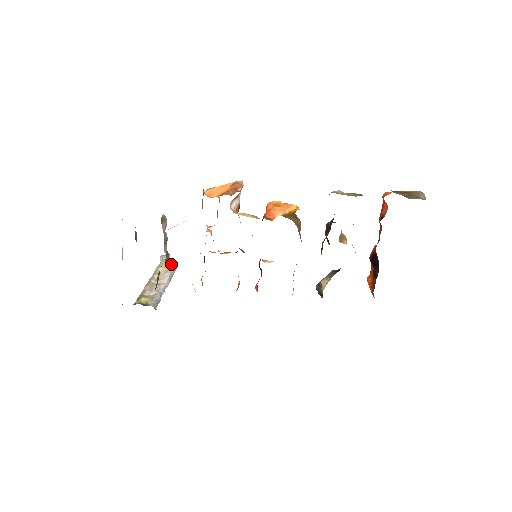
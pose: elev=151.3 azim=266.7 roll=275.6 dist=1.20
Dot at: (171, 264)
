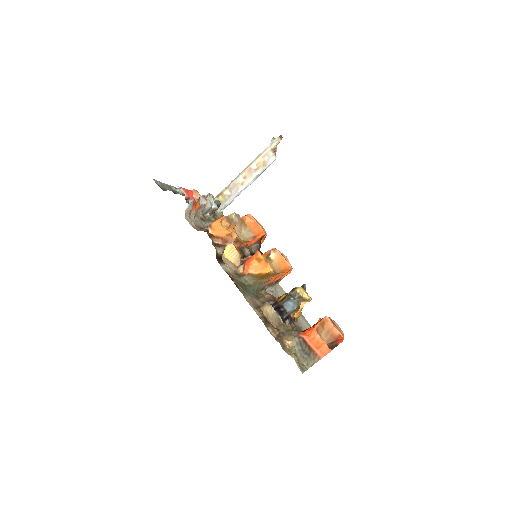
Dot at: (267, 161)
